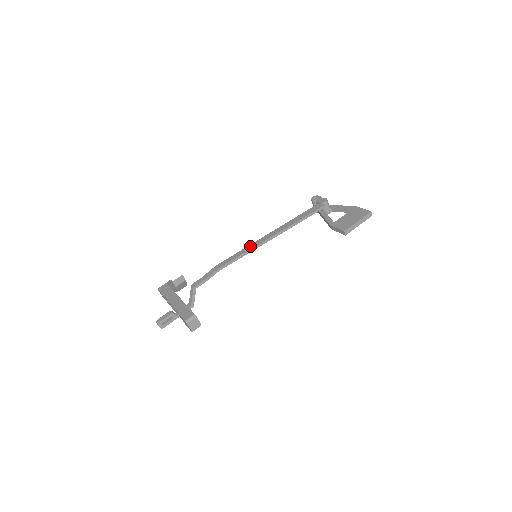
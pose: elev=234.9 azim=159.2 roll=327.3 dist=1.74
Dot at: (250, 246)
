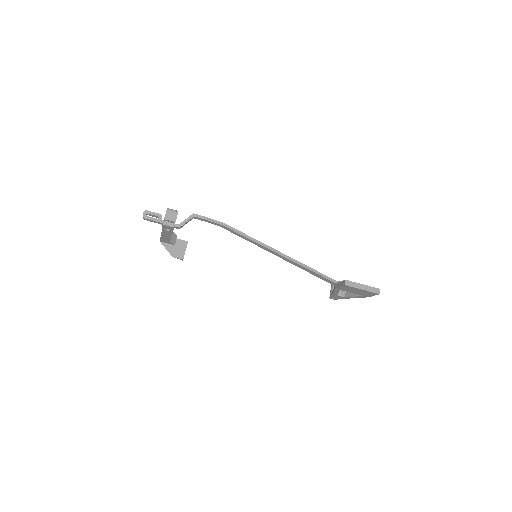
Dot at: (258, 241)
